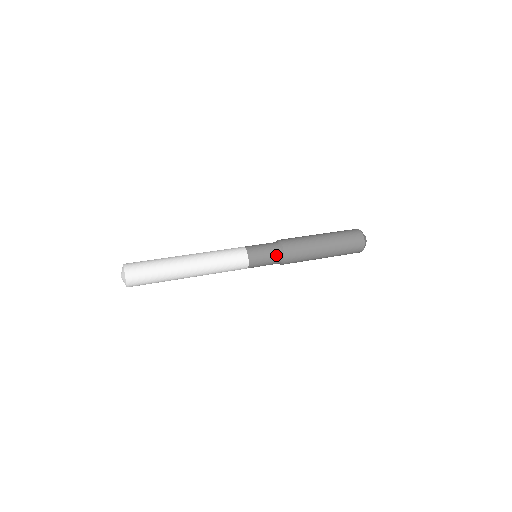
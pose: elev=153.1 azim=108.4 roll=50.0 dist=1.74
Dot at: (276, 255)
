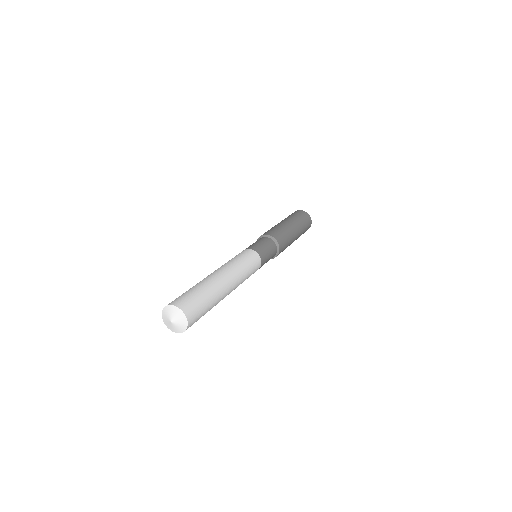
Dot at: (274, 250)
